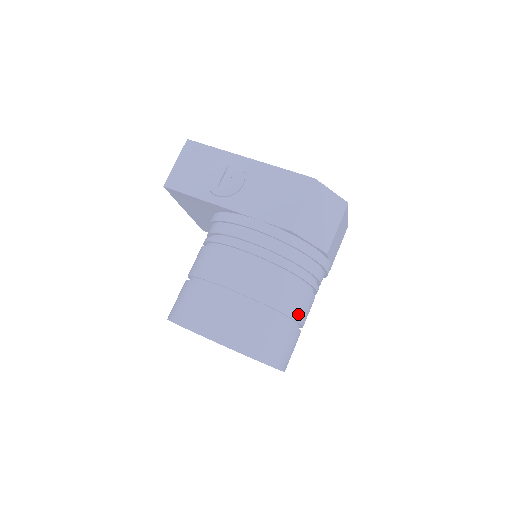
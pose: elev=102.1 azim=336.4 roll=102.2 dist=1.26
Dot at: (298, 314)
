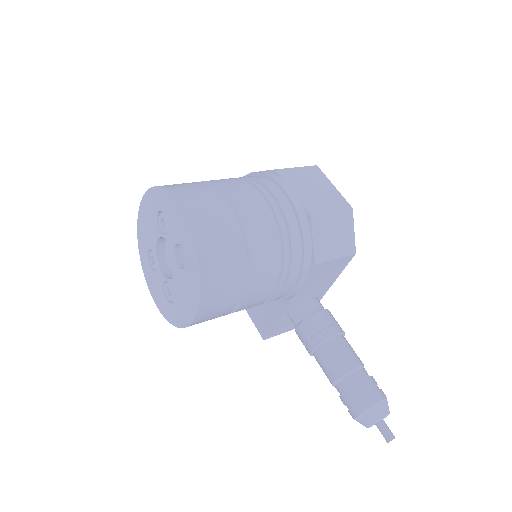
Dot at: (223, 185)
